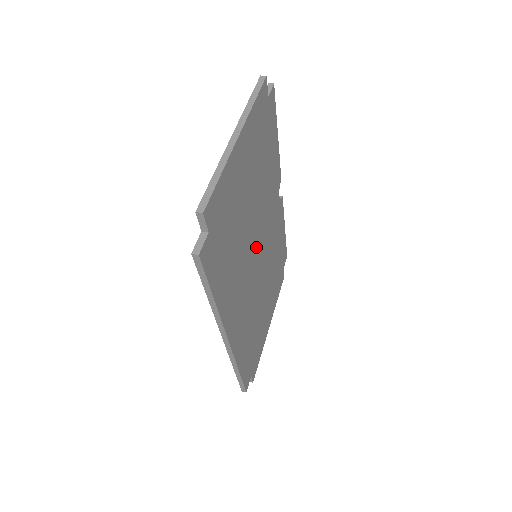
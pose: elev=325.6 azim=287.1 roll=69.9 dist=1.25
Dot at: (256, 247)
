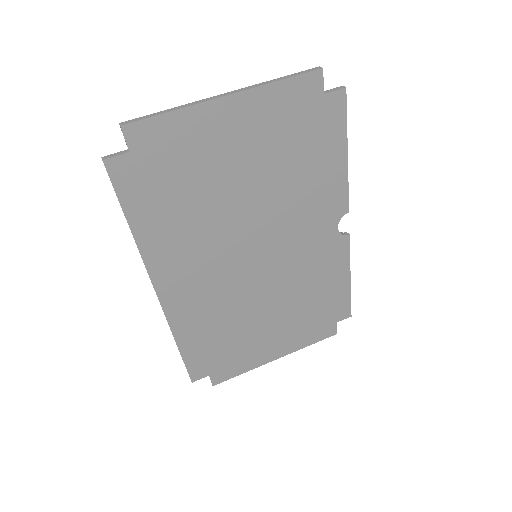
Dot at: (253, 243)
